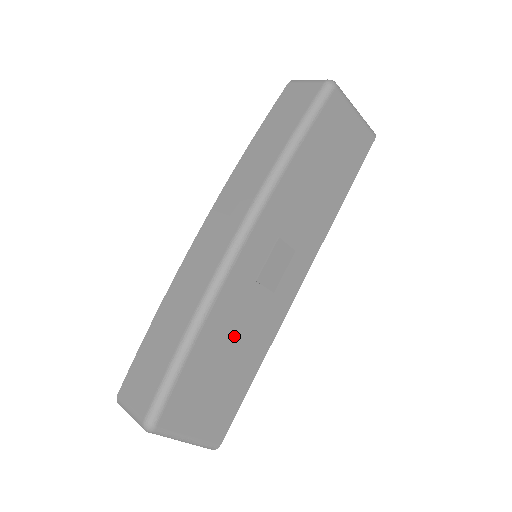
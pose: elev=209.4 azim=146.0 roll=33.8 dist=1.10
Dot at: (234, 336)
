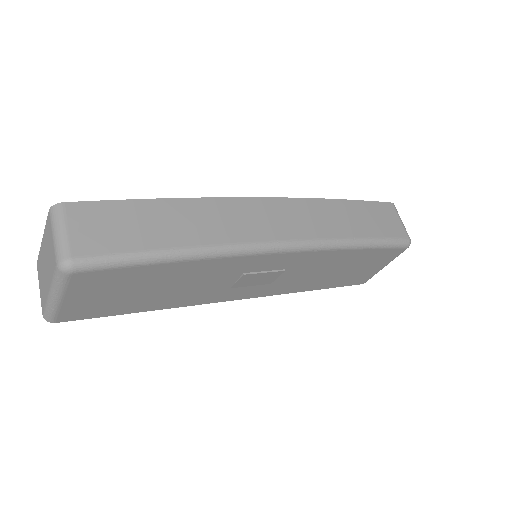
Dot at: (185, 283)
